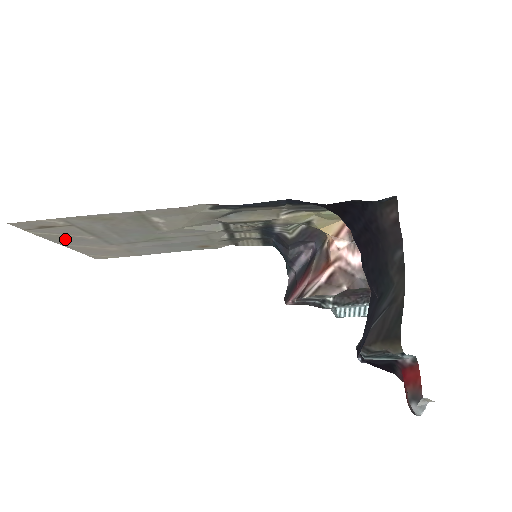
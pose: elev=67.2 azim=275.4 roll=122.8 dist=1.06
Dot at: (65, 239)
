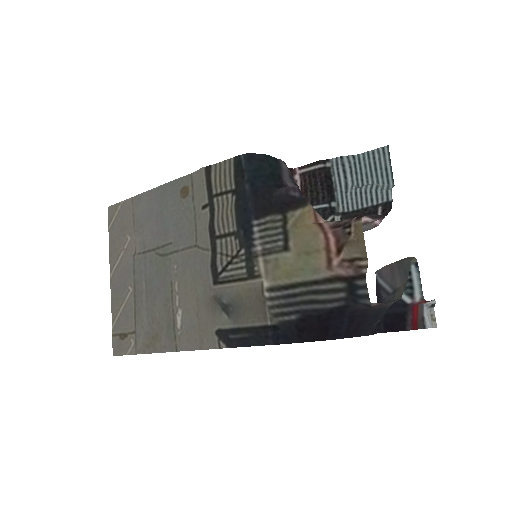
Dot at: (117, 294)
